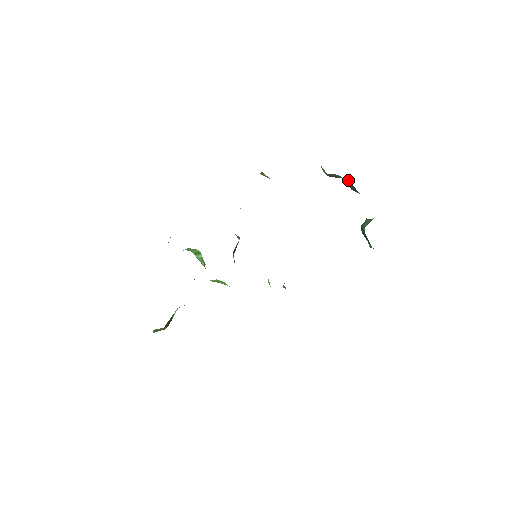
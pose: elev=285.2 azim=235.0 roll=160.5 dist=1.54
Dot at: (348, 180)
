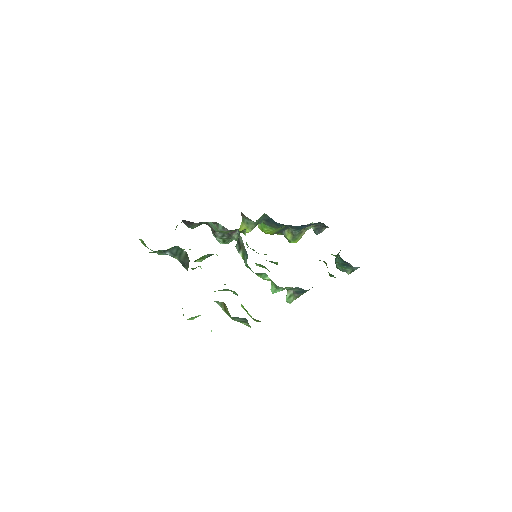
Dot at: (311, 227)
